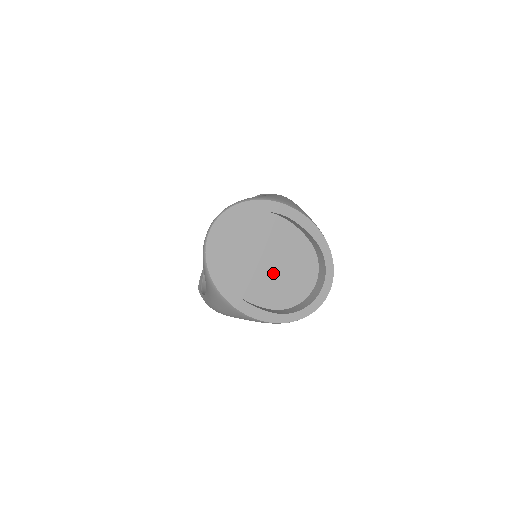
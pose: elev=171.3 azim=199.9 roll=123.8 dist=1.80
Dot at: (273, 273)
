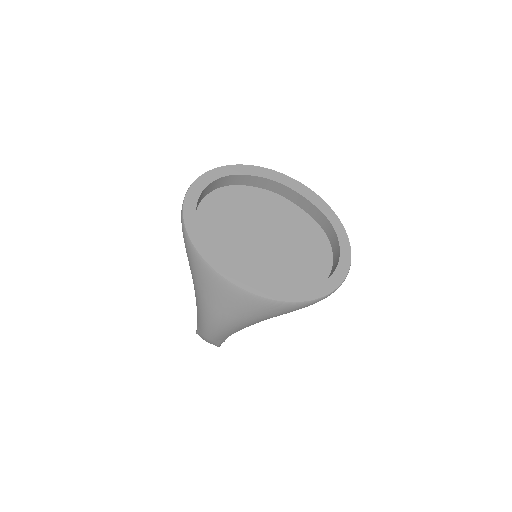
Dot at: (273, 252)
